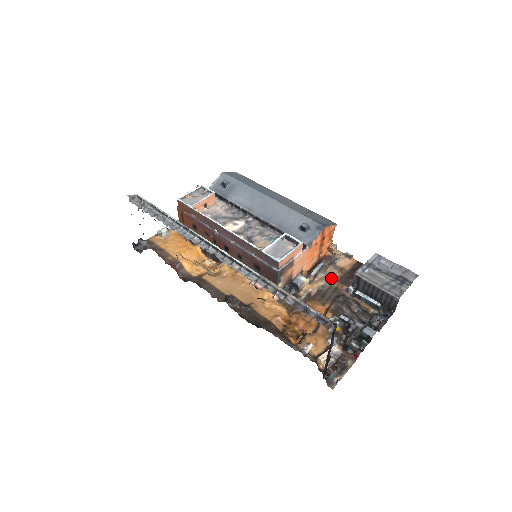
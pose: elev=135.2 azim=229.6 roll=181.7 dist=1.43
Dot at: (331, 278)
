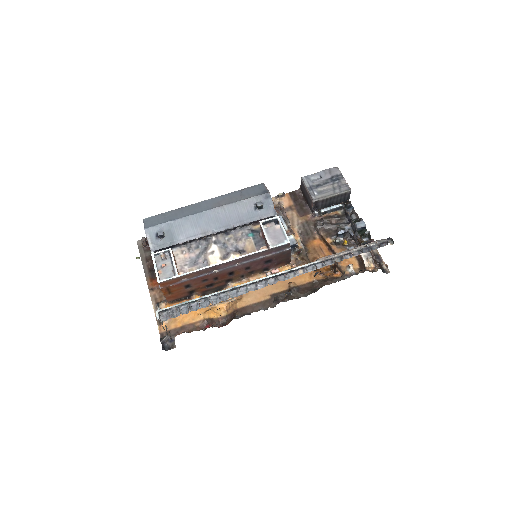
Dot at: (295, 219)
